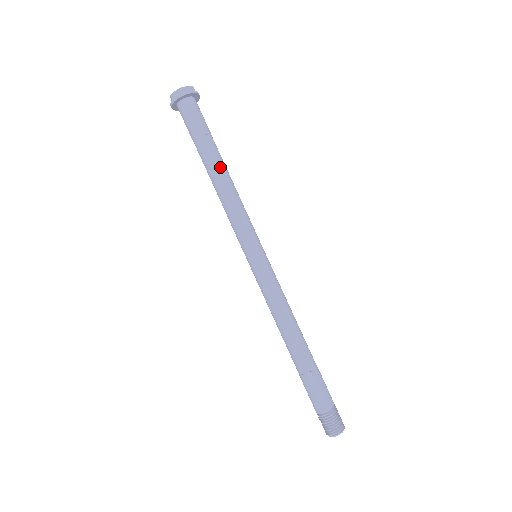
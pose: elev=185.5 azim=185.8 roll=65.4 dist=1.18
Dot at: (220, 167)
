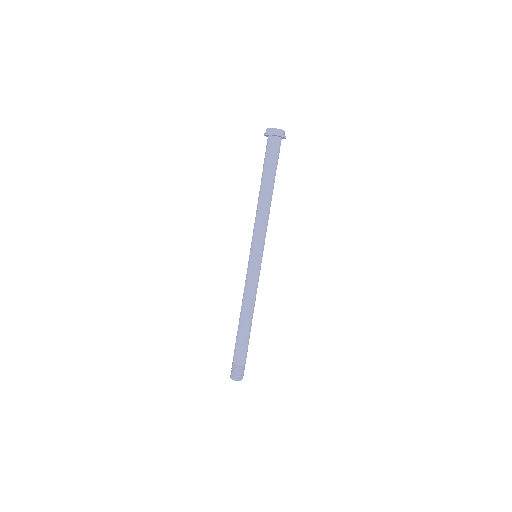
Dot at: (272, 192)
